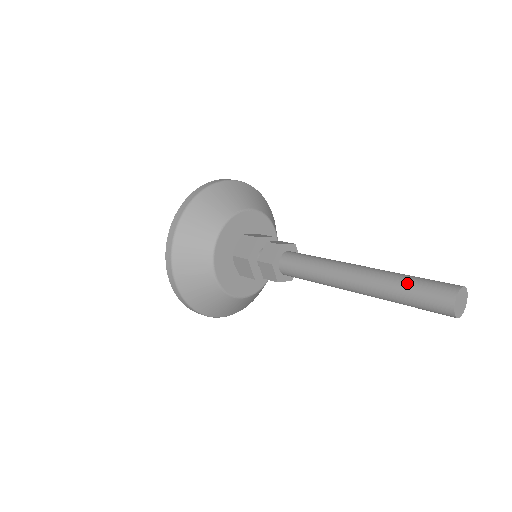
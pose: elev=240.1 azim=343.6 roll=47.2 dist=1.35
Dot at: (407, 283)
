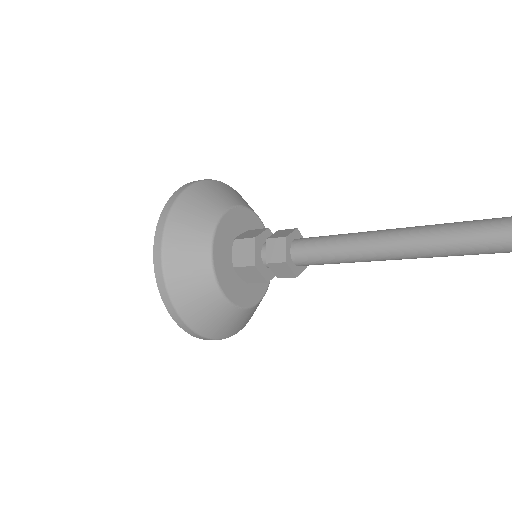
Dot at: (457, 222)
